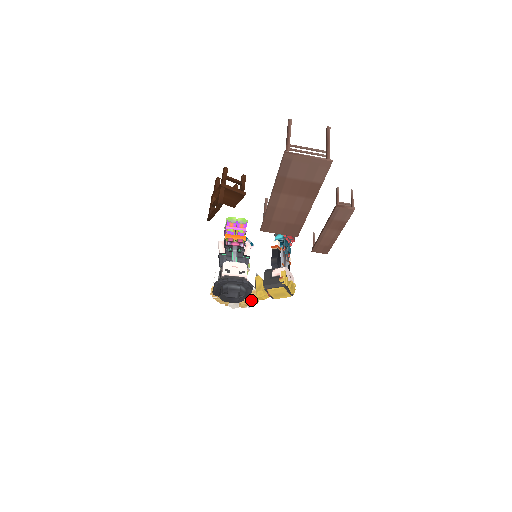
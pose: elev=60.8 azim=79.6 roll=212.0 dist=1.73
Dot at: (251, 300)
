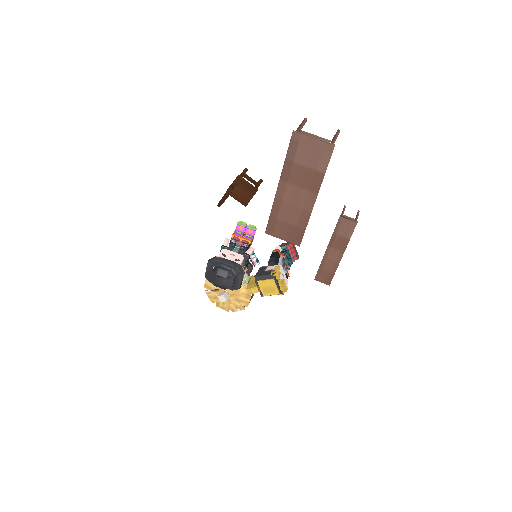
Dot at: (241, 299)
